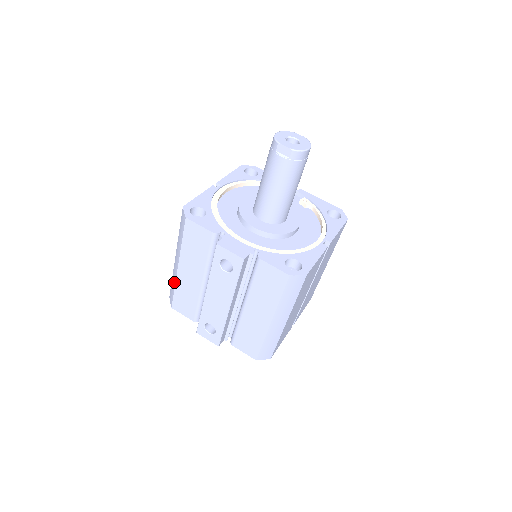
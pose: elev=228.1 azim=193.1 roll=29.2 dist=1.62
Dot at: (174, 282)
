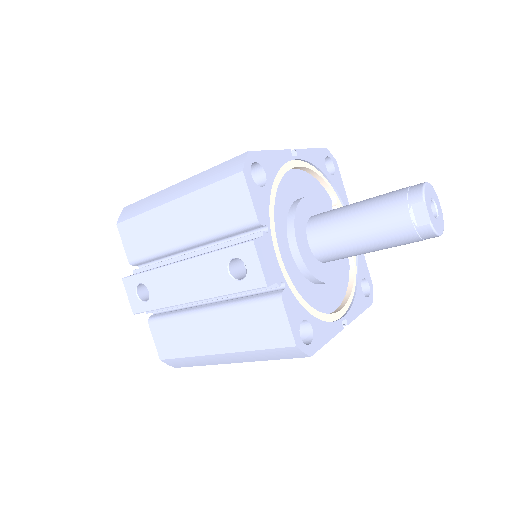
Dot at: (148, 207)
